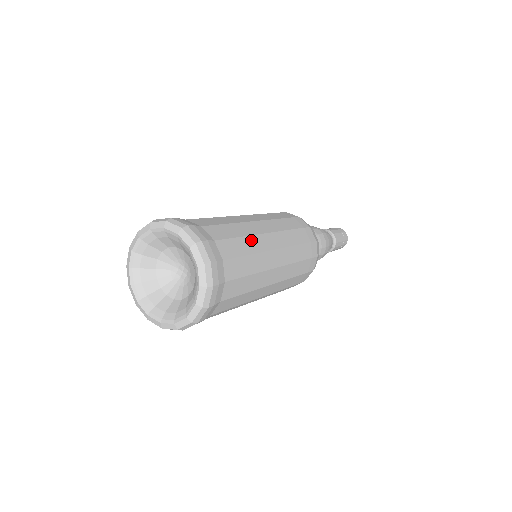
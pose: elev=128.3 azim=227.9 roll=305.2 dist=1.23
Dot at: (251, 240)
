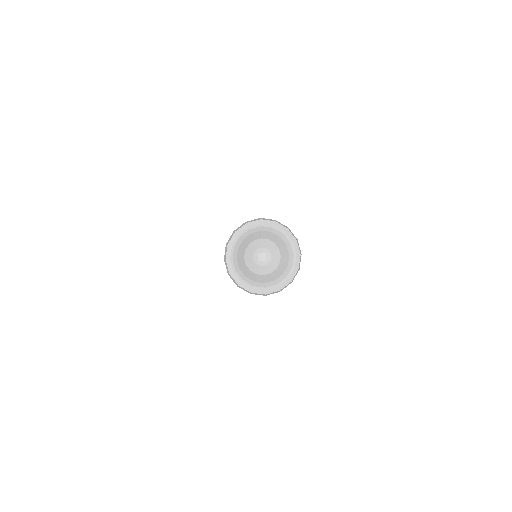
Dot at: occluded
